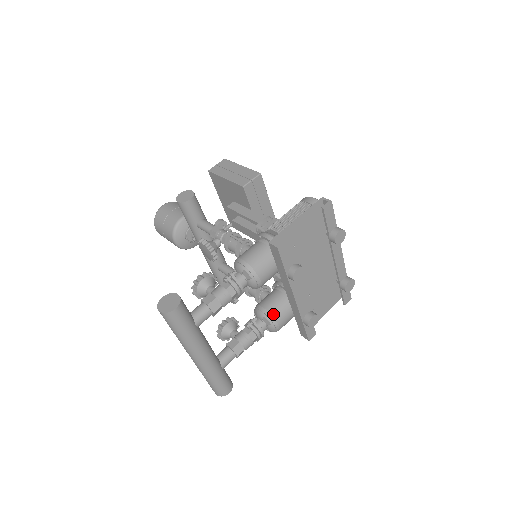
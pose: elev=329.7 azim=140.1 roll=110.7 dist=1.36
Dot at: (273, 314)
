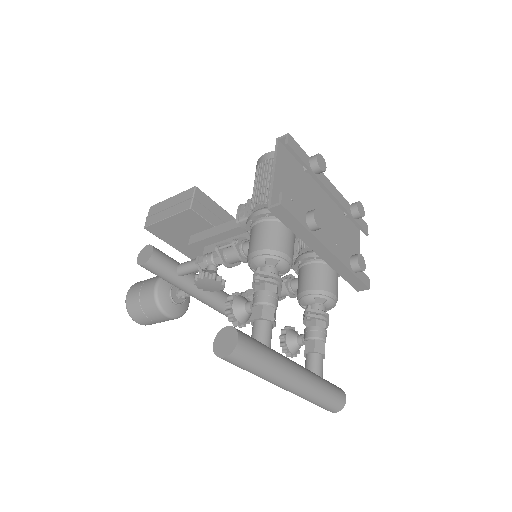
Dot at: (321, 288)
